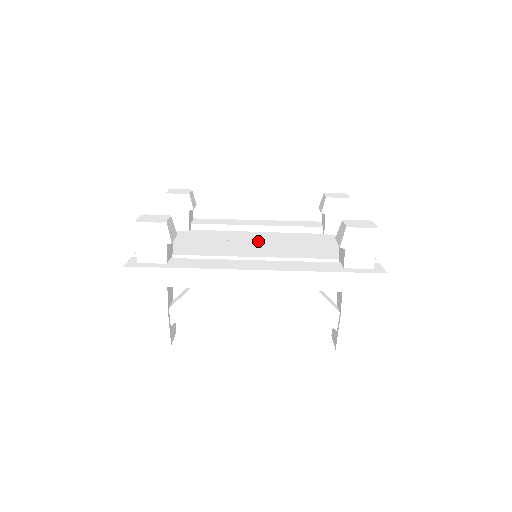
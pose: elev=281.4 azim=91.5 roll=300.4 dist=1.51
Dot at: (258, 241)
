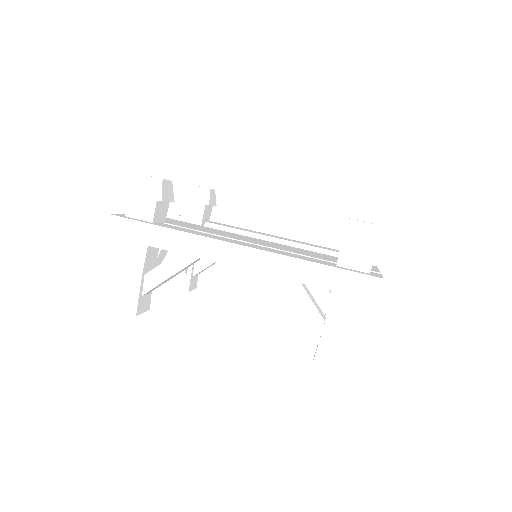
Dot at: occluded
